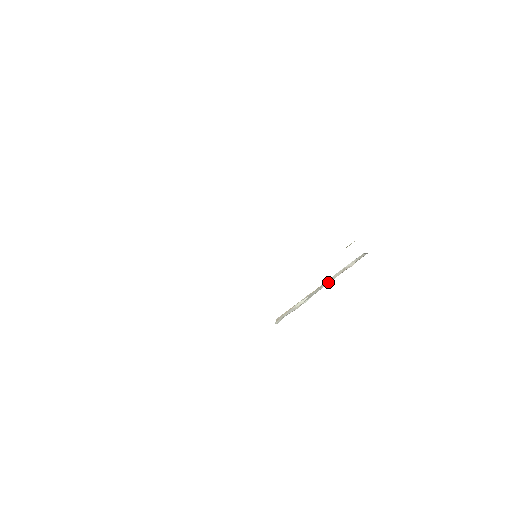
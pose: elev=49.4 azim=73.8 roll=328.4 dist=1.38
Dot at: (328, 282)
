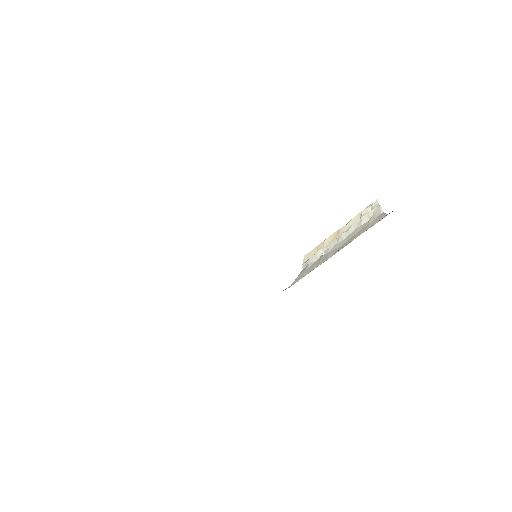
Dot at: (344, 237)
